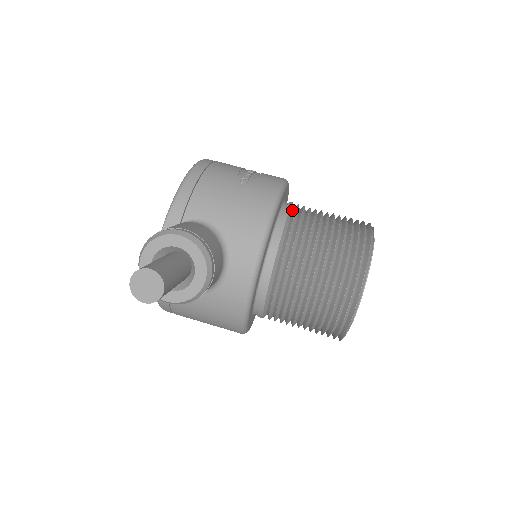
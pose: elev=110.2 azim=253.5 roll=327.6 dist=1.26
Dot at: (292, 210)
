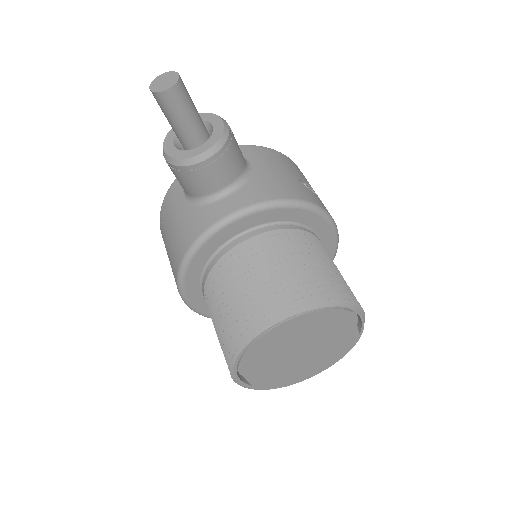
Dot at: occluded
